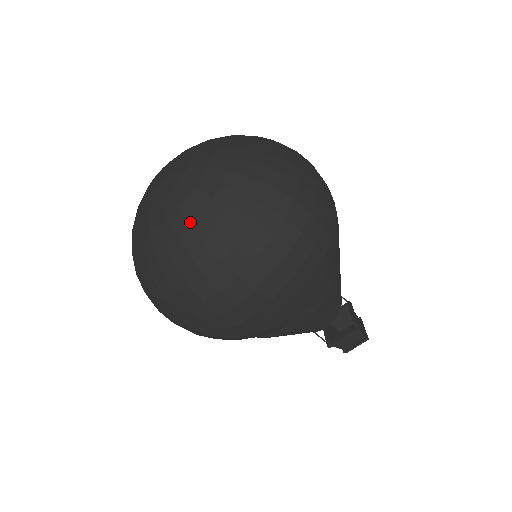
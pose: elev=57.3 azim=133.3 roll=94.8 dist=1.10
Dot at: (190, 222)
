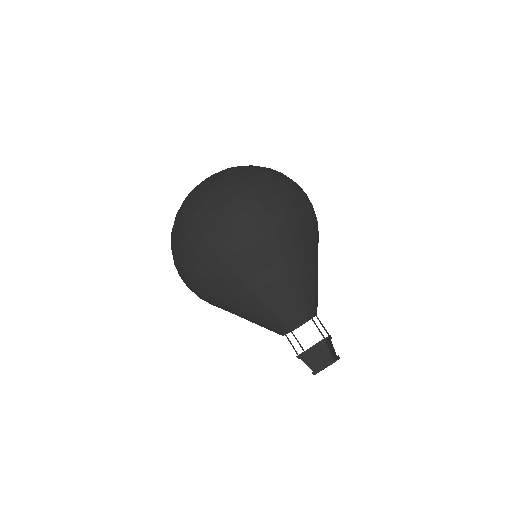
Dot at: (209, 180)
